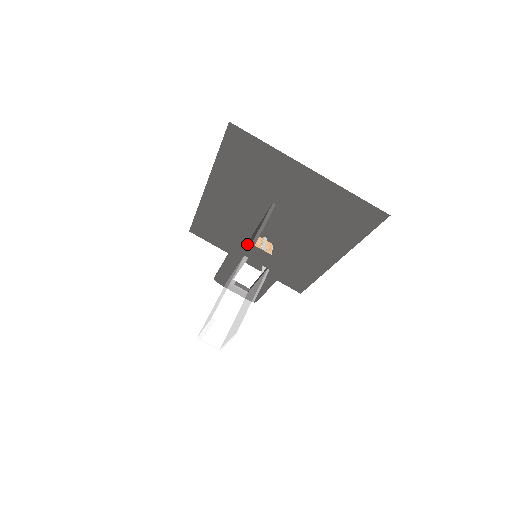
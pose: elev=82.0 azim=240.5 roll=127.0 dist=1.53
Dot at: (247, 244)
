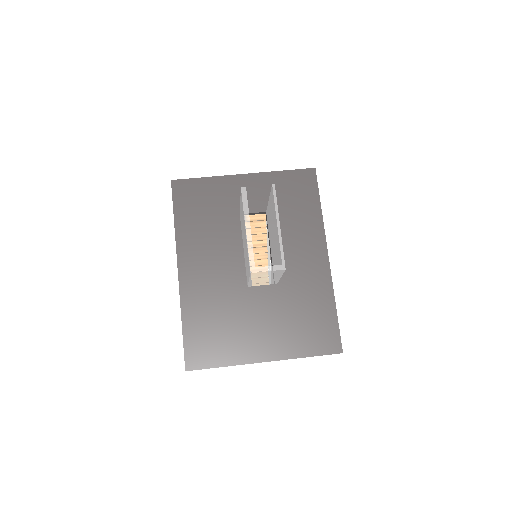
Dot at: occluded
